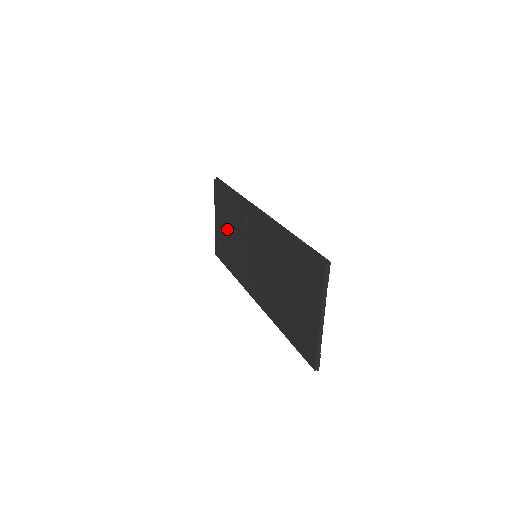
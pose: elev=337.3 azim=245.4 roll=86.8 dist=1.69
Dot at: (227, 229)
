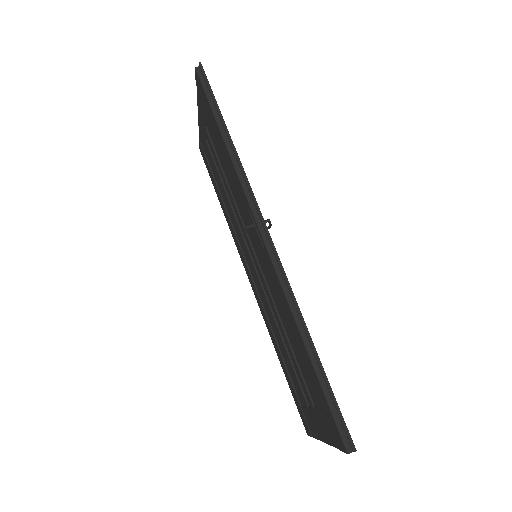
Dot at: (216, 160)
